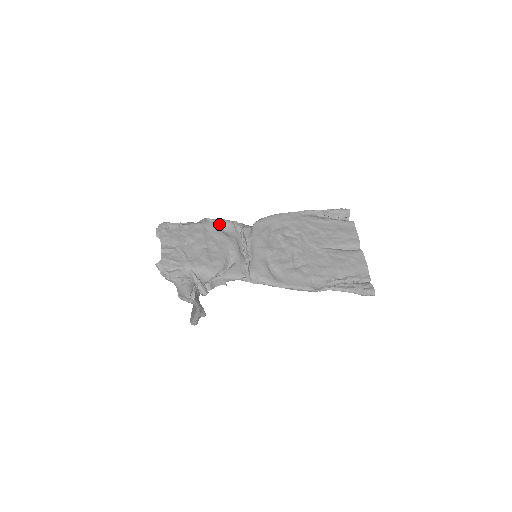
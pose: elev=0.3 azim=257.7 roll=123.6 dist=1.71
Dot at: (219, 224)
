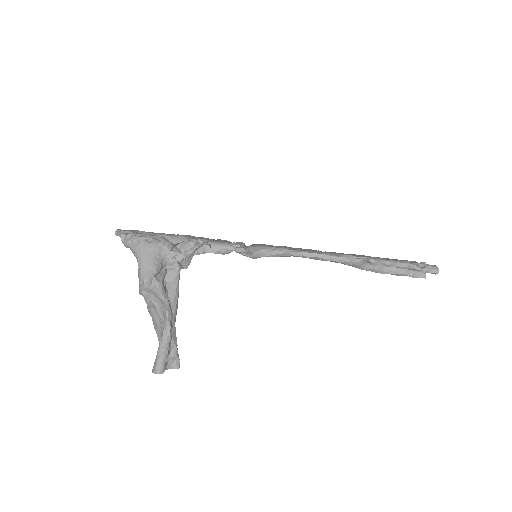
Dot at: occluded
